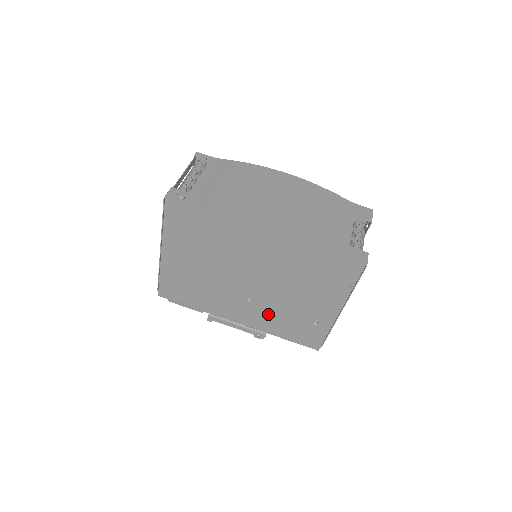
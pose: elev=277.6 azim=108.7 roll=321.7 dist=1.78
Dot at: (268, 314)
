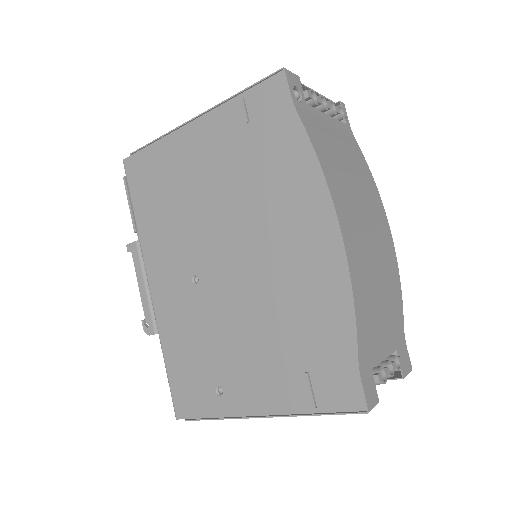
Dot at: (190, 318)
